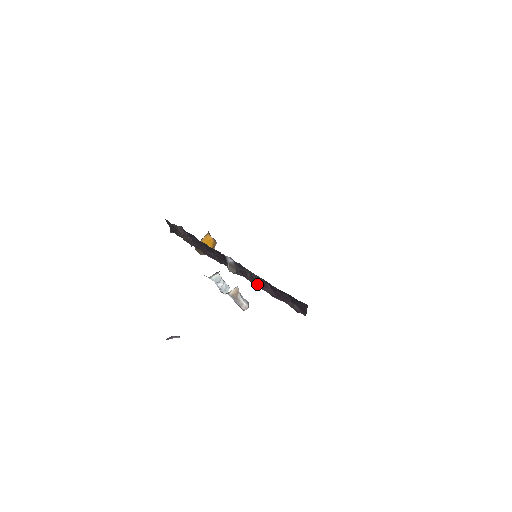
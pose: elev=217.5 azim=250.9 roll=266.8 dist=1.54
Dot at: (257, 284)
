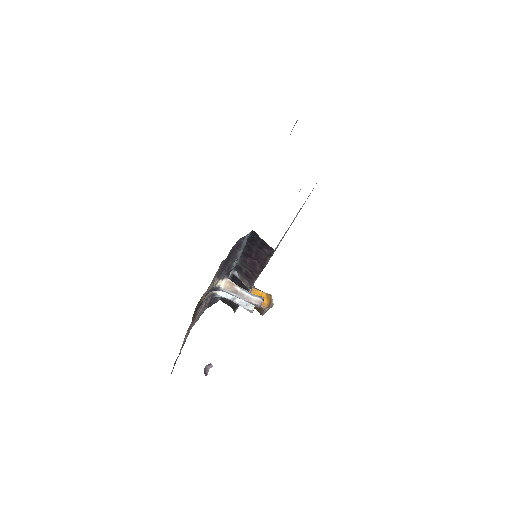
Dot at: (254, 271)
